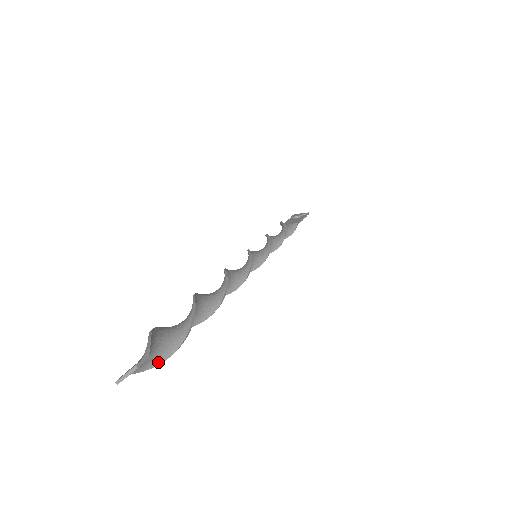
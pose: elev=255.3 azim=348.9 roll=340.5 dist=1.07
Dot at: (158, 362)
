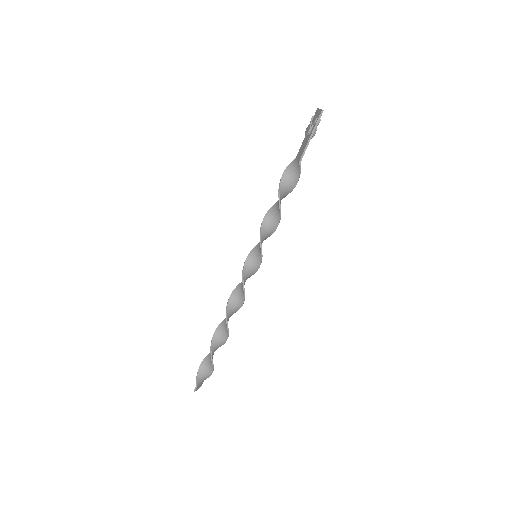
Dot at: (210, 375)
